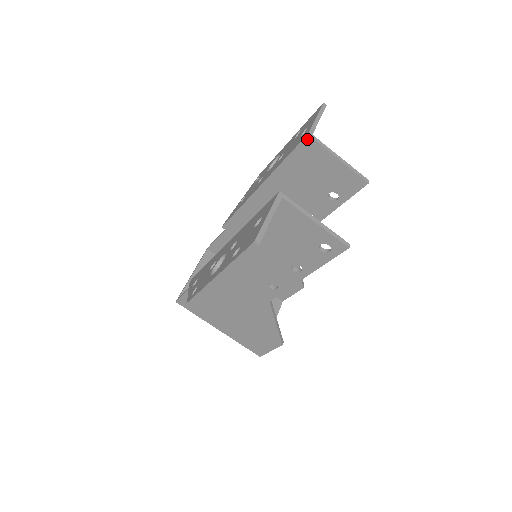
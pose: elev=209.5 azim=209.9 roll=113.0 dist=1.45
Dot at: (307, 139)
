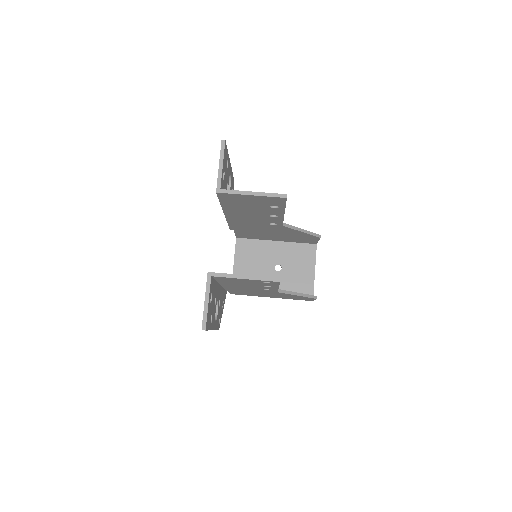
Dot at: (219, 194)
